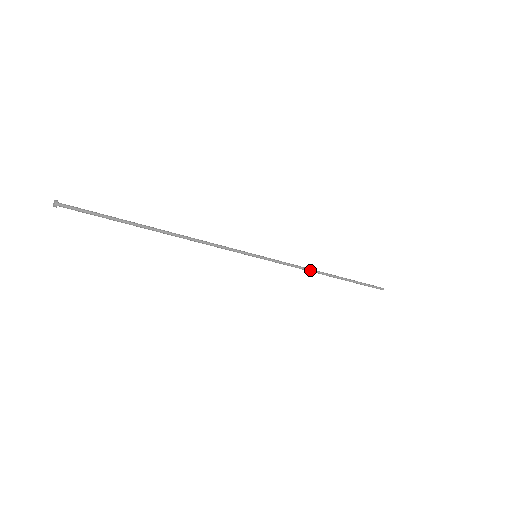
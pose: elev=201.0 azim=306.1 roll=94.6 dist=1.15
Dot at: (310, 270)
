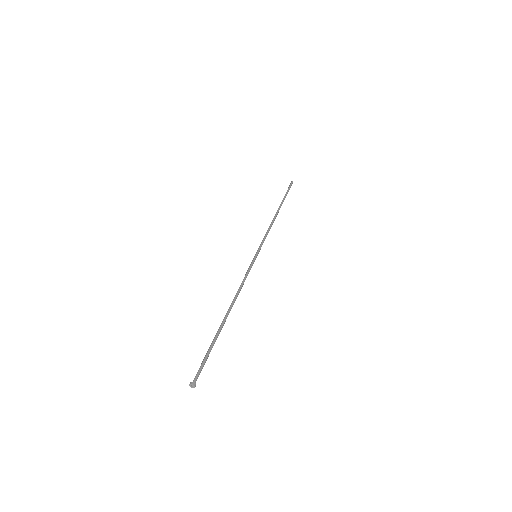
Dot at: (272, 224)
